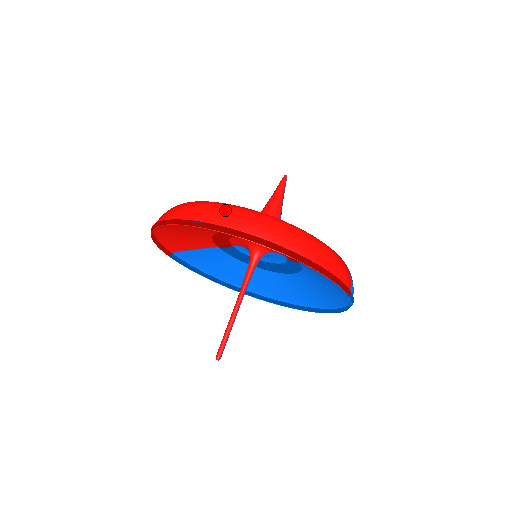
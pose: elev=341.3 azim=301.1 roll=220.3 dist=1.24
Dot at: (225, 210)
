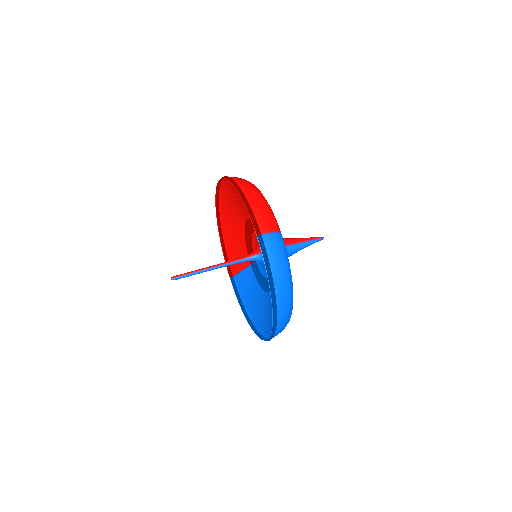
Dot at: occluded
